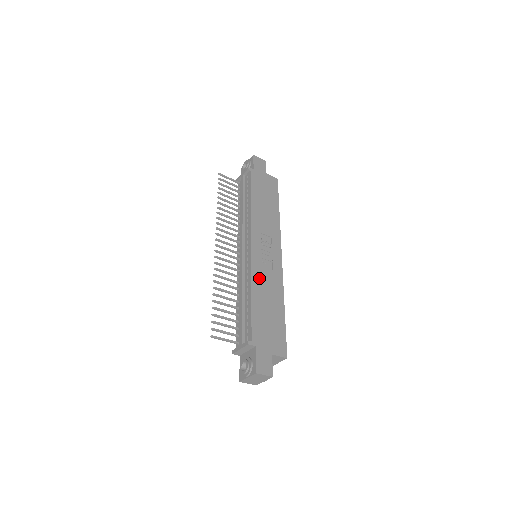
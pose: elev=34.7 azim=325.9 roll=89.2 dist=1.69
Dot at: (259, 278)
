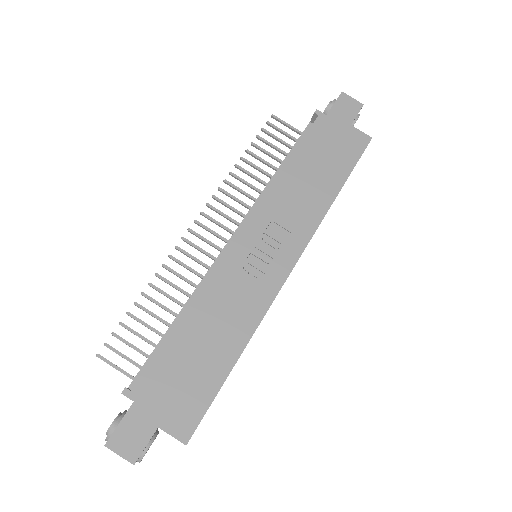
Dot at: (217, 293)
